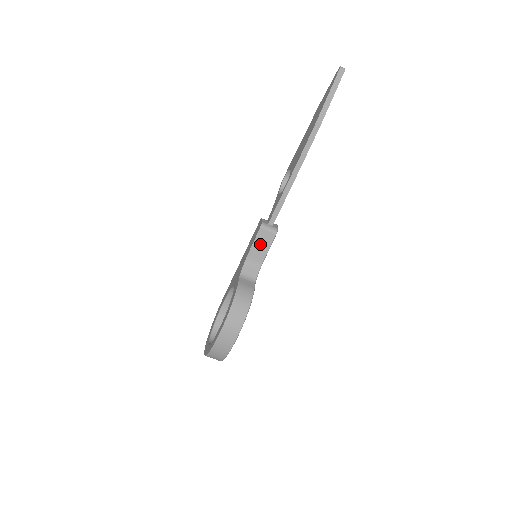
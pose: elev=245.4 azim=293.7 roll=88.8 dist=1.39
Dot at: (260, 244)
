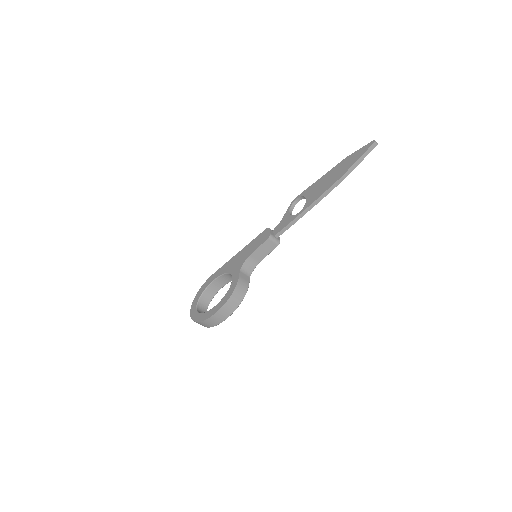
Dot at: (263, 249)
